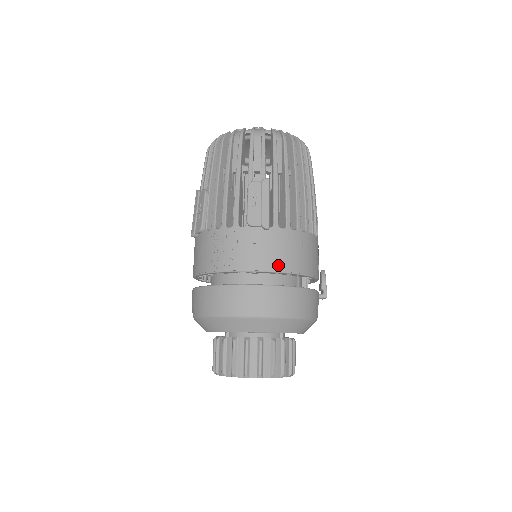
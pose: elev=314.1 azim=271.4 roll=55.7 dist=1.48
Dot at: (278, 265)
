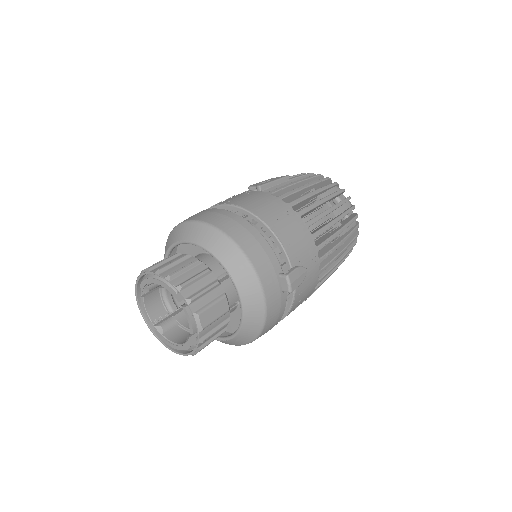
Dot at: (247, 205)
